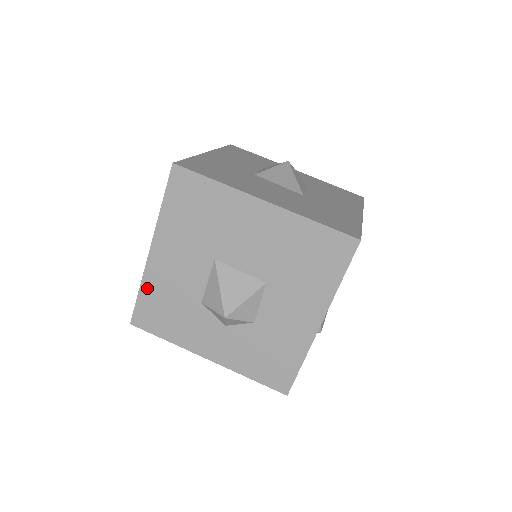
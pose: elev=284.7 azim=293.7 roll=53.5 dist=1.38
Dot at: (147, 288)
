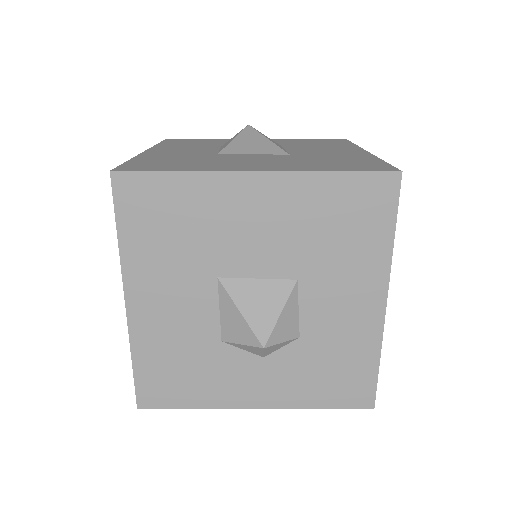
Dot at: (141, 353)
